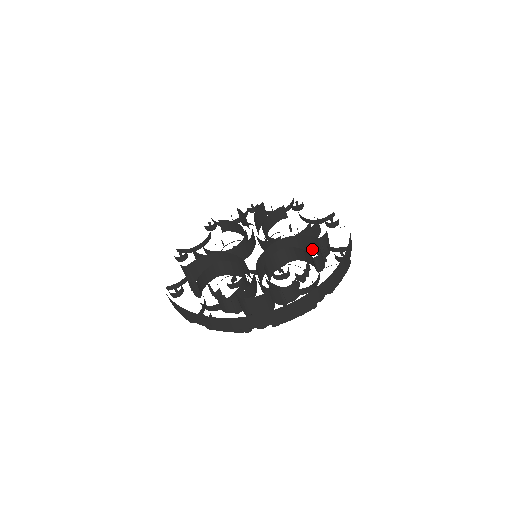
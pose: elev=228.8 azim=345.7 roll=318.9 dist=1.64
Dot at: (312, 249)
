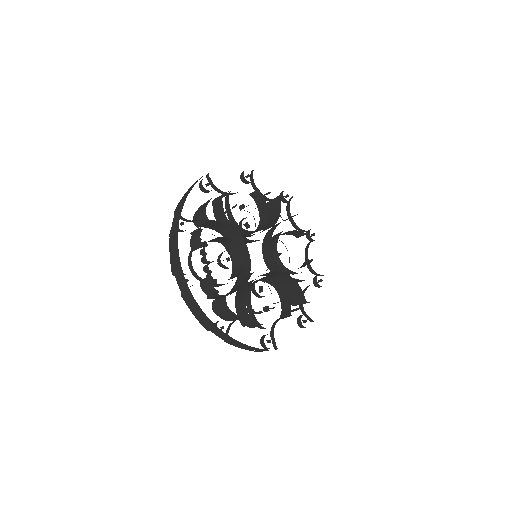
Dot at: (292, 295)
